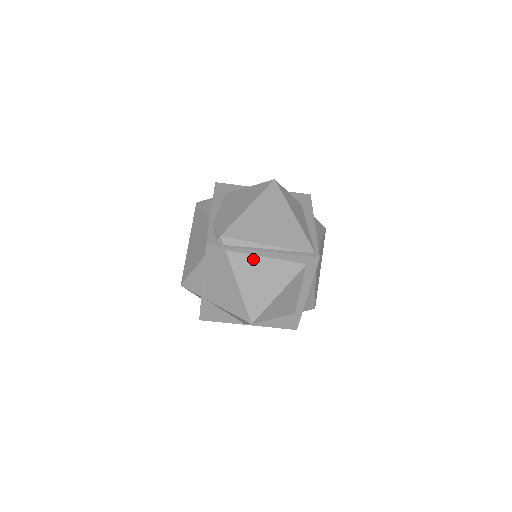
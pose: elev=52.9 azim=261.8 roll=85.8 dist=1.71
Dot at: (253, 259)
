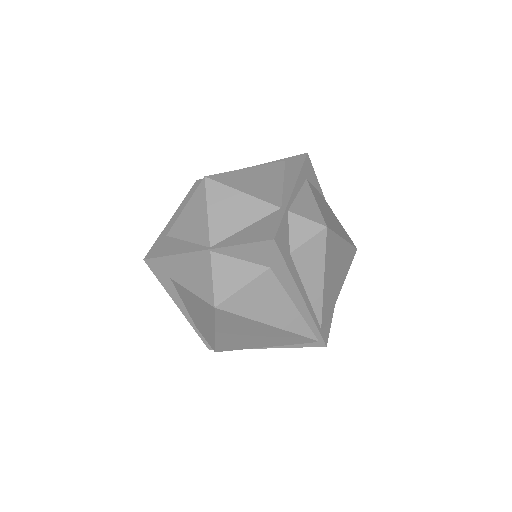
Dot at: occluded
